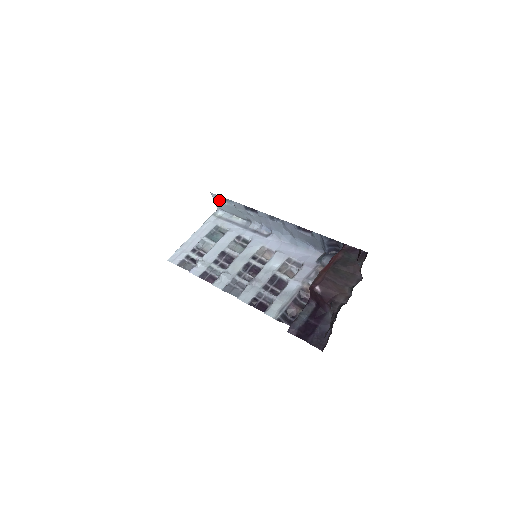
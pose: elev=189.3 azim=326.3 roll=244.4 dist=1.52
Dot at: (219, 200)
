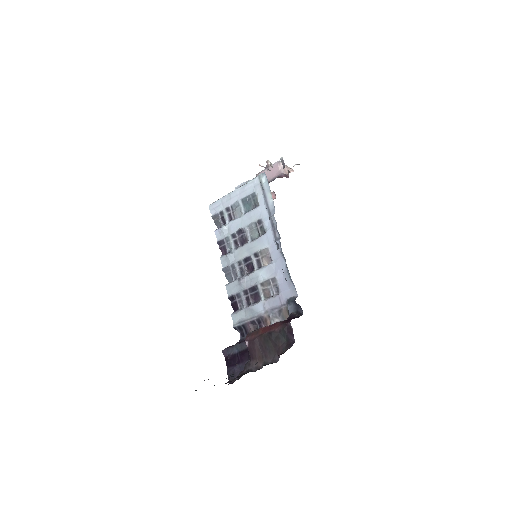
Dot at: occluded
